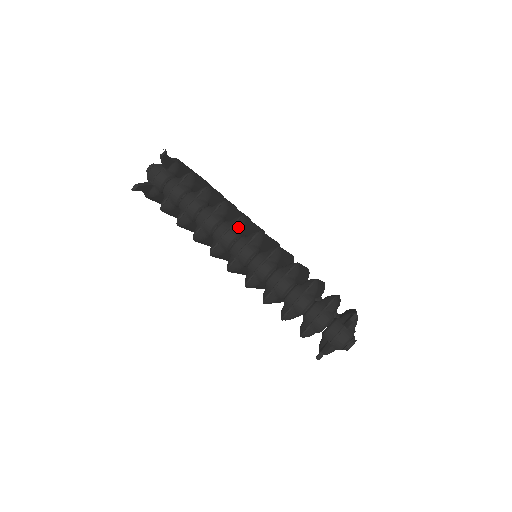
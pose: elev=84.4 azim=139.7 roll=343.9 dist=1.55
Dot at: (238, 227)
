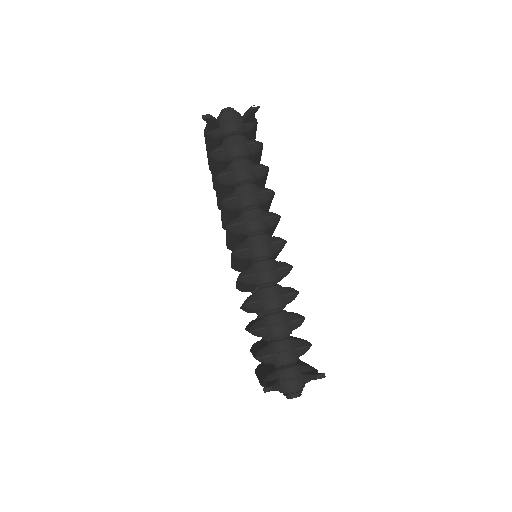
Dot at: (270, 222)
